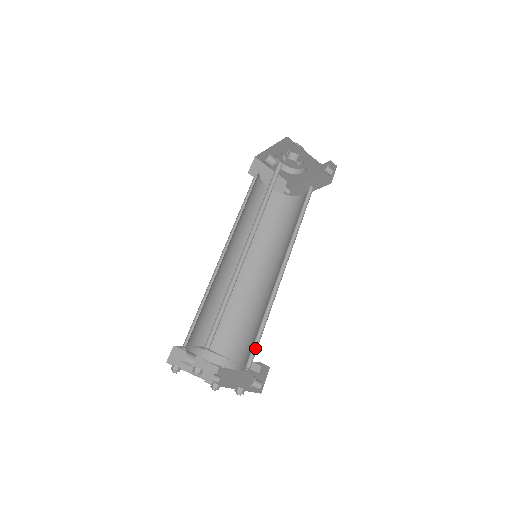
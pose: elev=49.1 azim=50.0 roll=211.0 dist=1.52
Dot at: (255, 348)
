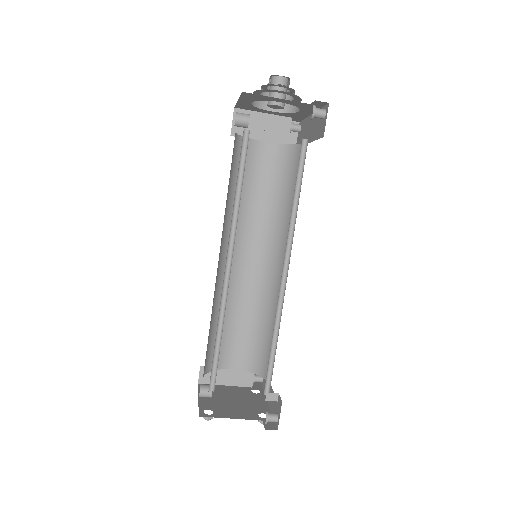
Dot at: (271, 371)
